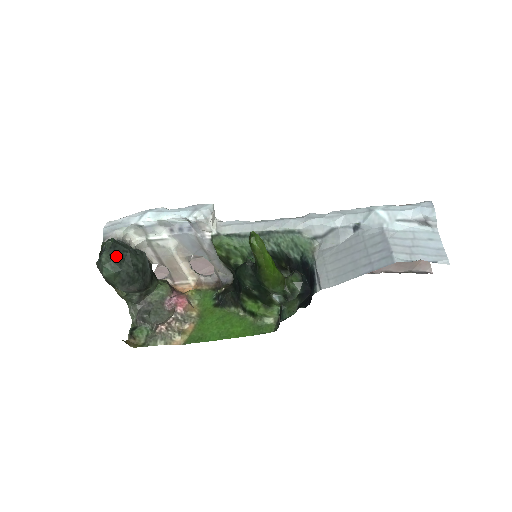
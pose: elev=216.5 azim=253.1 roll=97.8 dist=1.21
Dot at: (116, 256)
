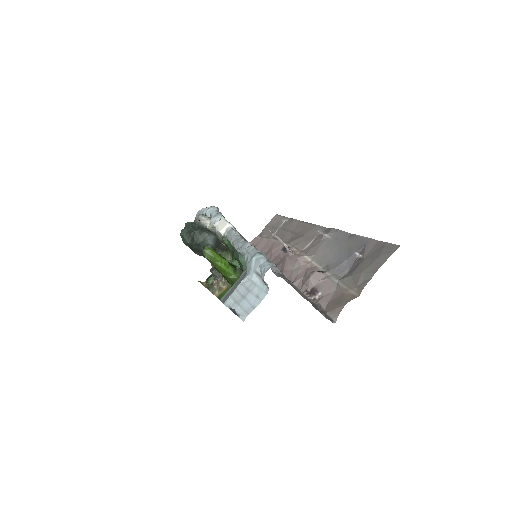
Dot at: (187, 234)
